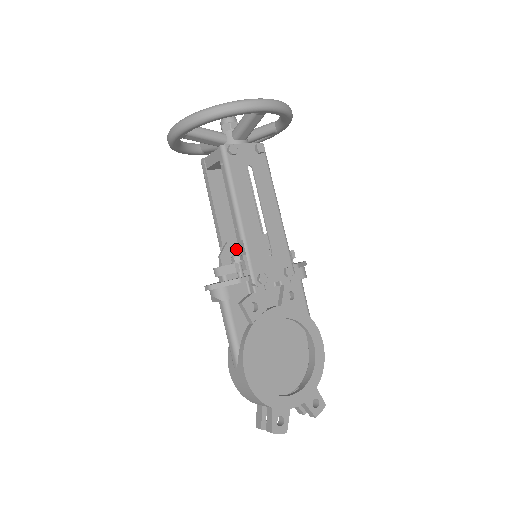
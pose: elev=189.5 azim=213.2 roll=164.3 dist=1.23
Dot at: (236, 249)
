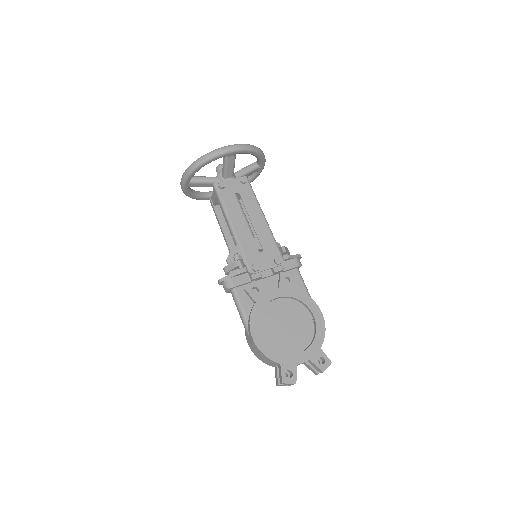
Dot at: (239, 253)
